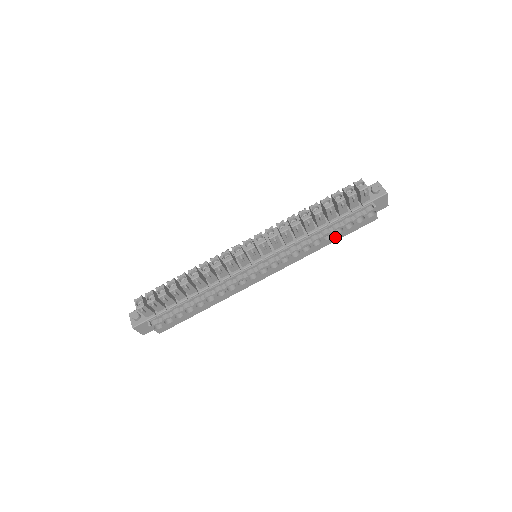
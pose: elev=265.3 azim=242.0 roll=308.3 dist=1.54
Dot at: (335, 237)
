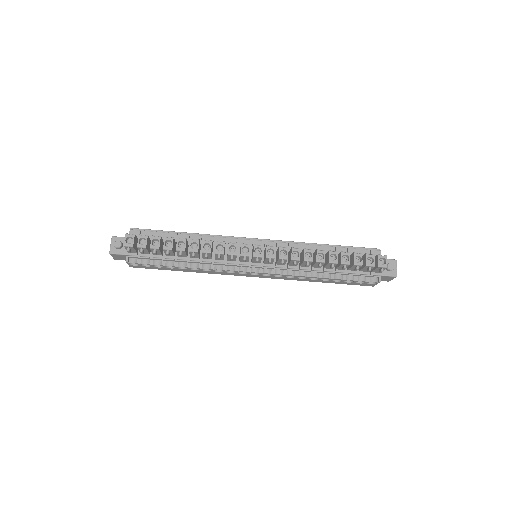
Dot at: (331, 281)
